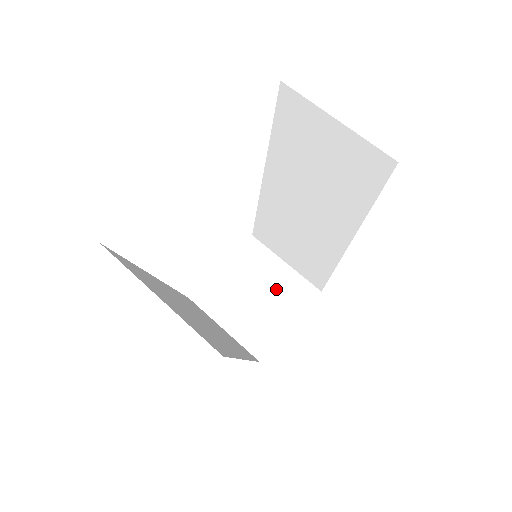
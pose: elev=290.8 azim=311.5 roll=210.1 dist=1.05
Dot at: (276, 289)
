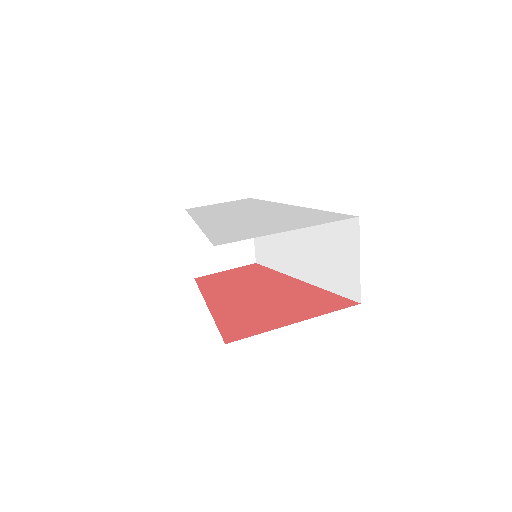
Dot at: (235, 243)
